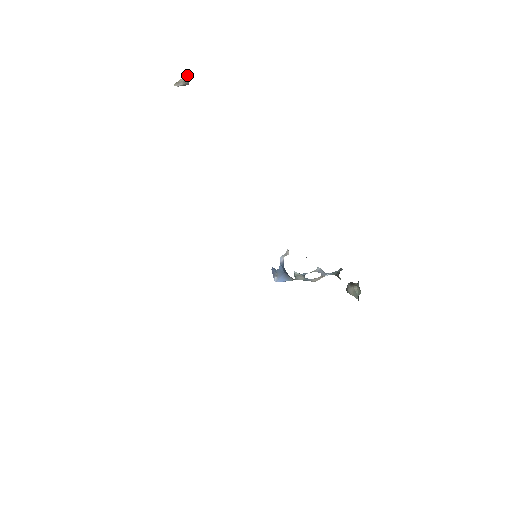
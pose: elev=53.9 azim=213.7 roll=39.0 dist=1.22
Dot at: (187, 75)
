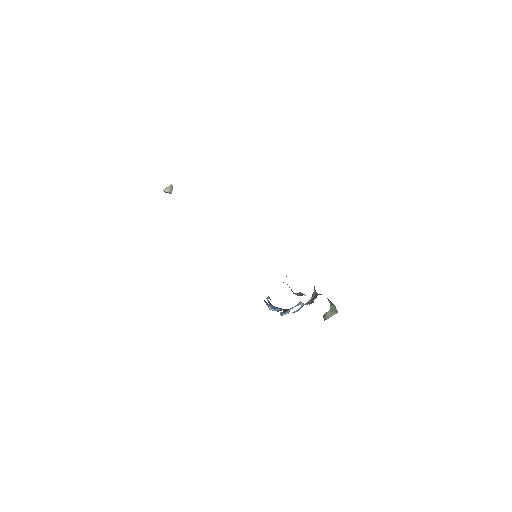
Dot at: occluded
